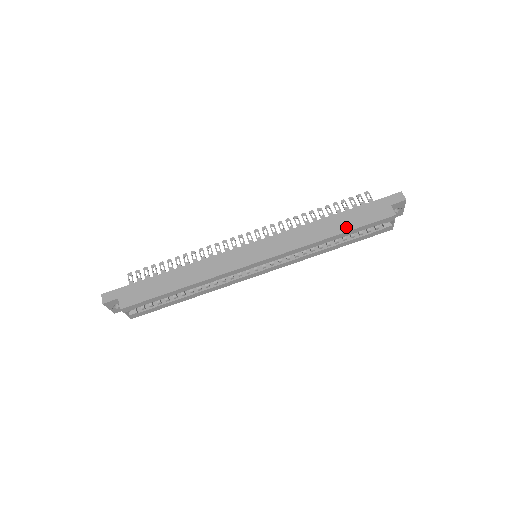
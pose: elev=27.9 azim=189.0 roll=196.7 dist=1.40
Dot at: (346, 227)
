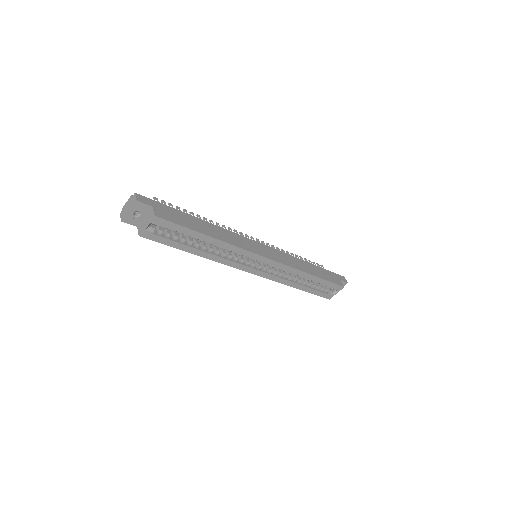
Dot at: (319, 275)
